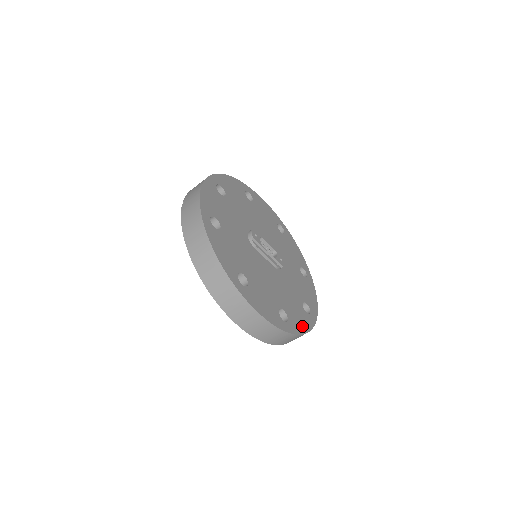
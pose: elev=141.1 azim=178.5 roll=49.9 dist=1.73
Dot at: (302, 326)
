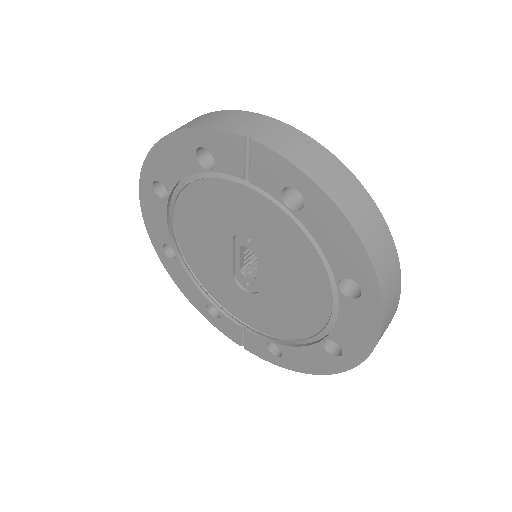
Dot at: occluded
